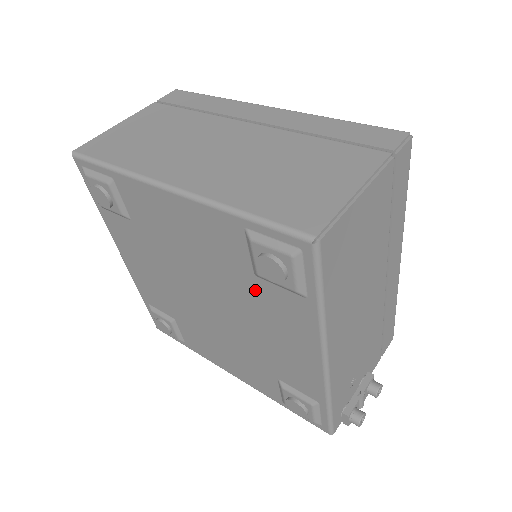
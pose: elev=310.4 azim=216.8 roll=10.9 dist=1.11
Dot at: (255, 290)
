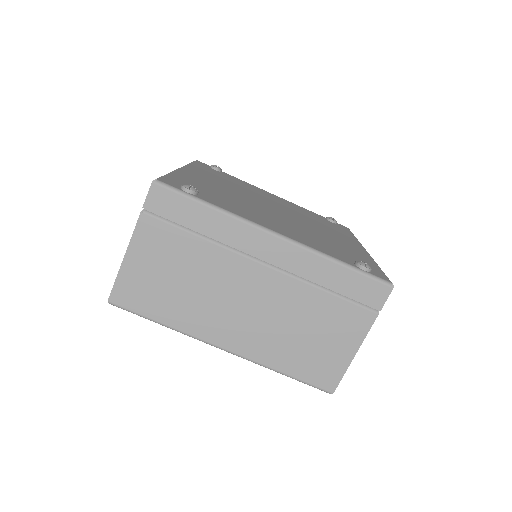
Dot at: occluded
